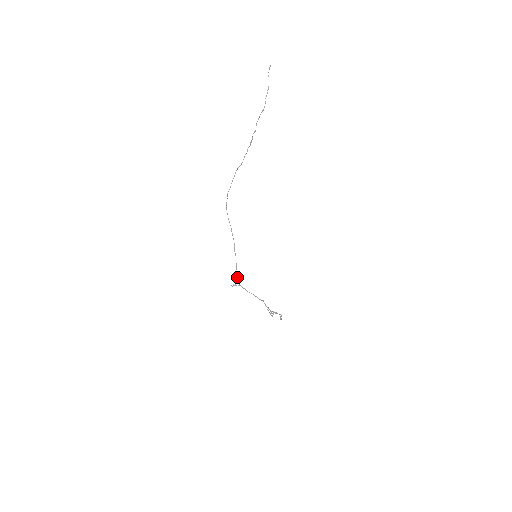
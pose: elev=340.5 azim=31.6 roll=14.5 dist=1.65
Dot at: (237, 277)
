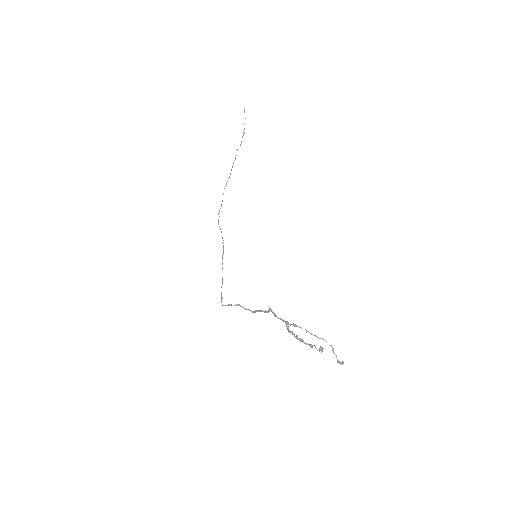
Dot at: (222, 283)
